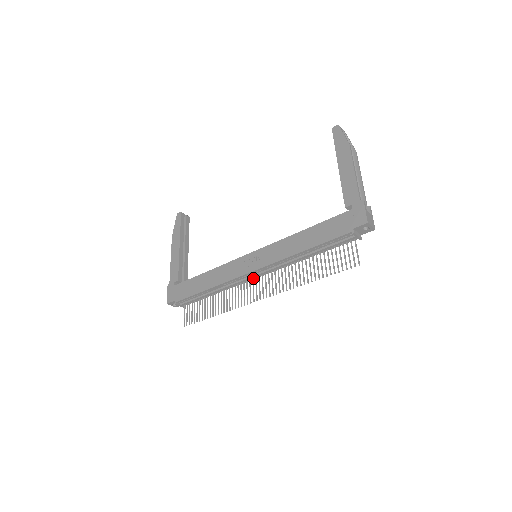
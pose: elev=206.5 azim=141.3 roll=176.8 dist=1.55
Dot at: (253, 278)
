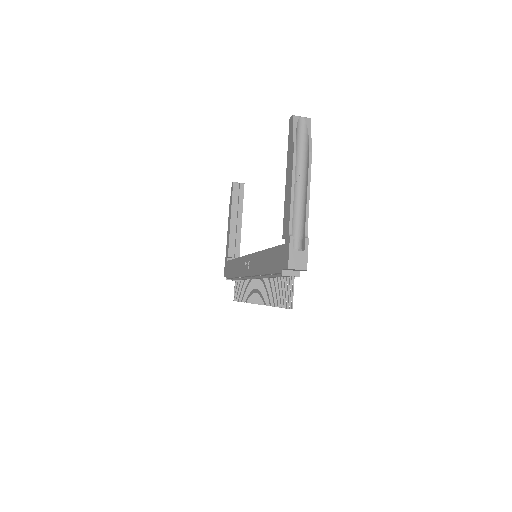
Dot at: occluded
